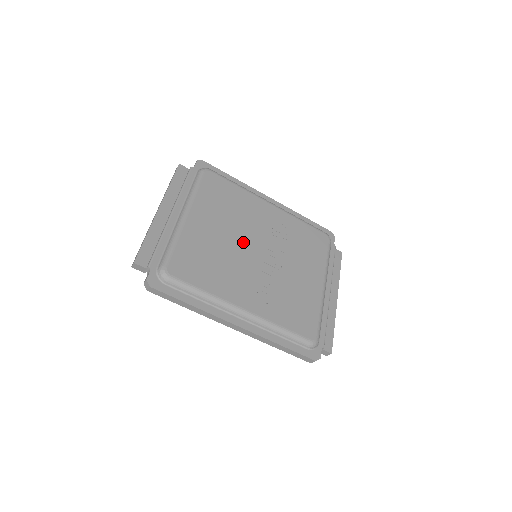
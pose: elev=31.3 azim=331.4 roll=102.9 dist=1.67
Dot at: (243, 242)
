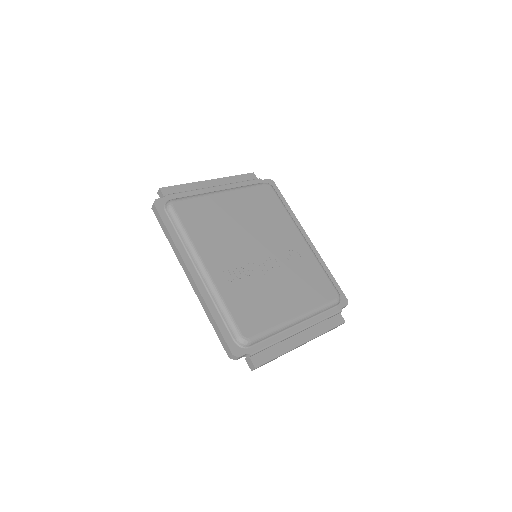
Dot at: (252, 236)
